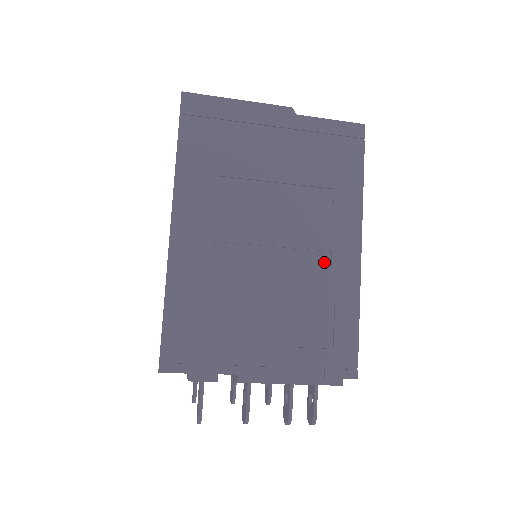
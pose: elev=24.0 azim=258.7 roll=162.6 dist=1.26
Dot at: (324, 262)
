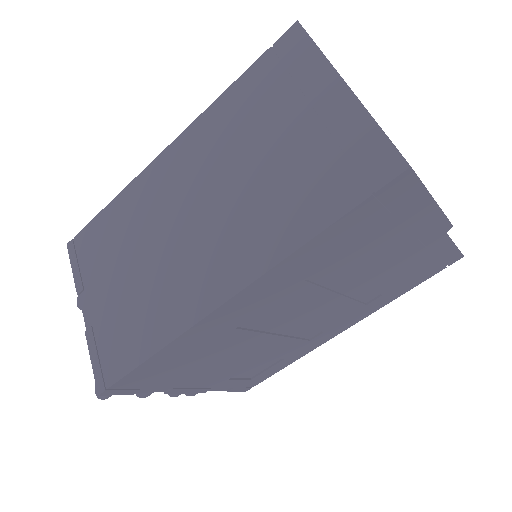
Dot at: (310, 336)
